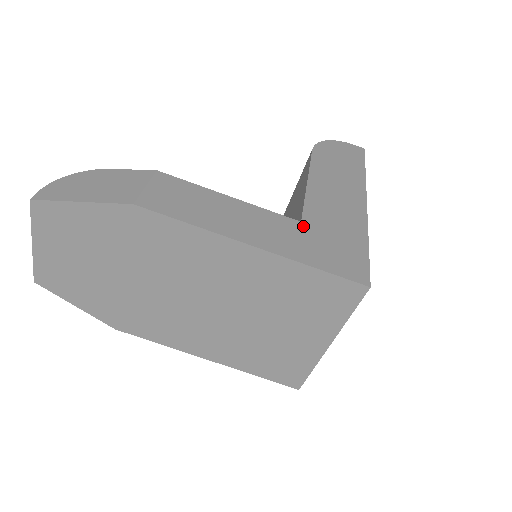
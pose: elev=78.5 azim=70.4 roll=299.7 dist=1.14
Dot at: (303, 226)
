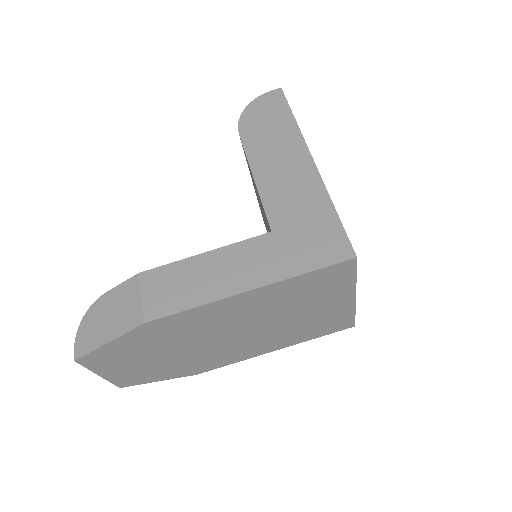
Dot at: (275, 235)
